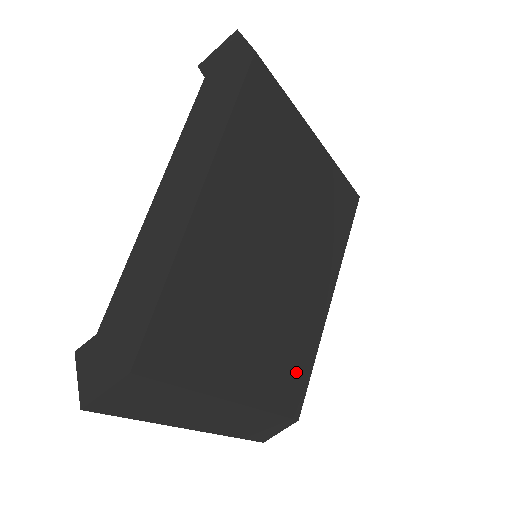
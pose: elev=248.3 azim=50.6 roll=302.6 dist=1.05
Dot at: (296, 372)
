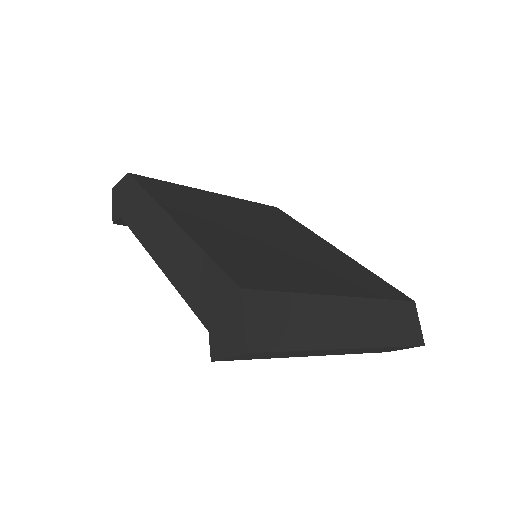
Dot at: (368, 279)
